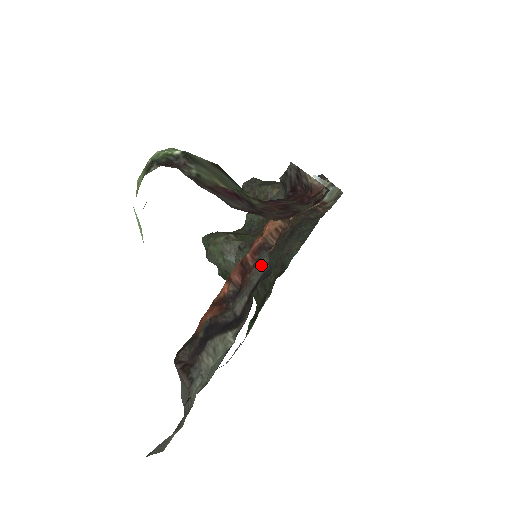
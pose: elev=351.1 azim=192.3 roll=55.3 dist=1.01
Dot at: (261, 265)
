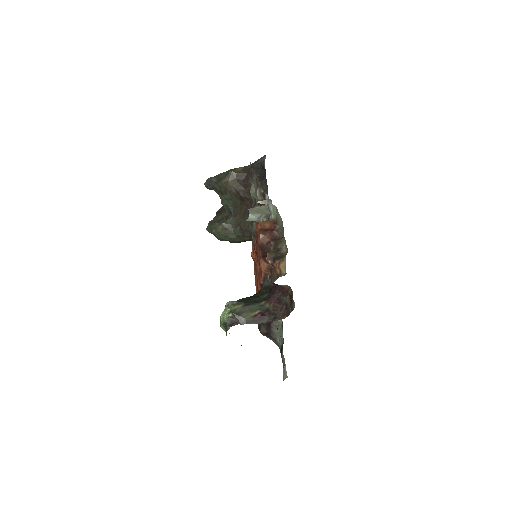
Dot at: occluded
